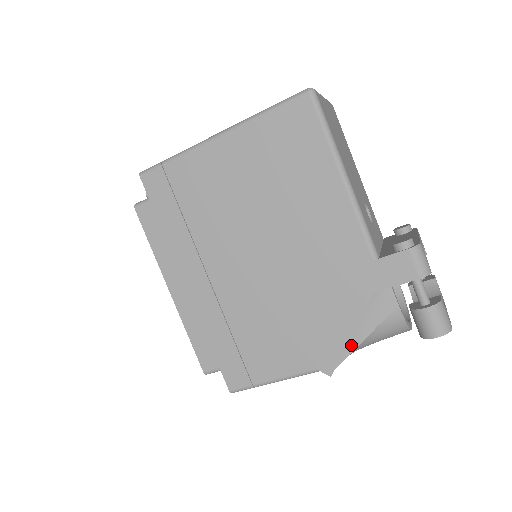
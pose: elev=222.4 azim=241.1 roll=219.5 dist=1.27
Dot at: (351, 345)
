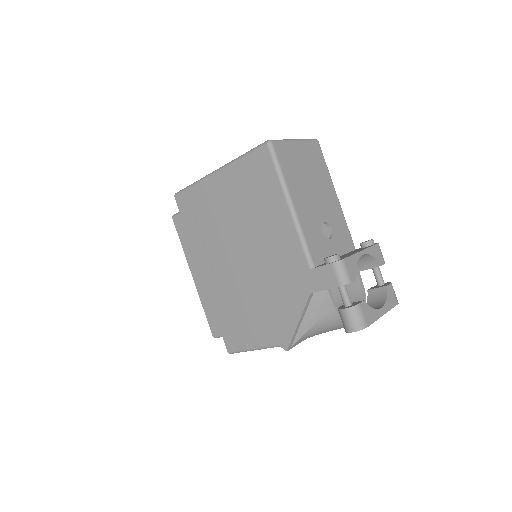
Dot at: (301, 330)
